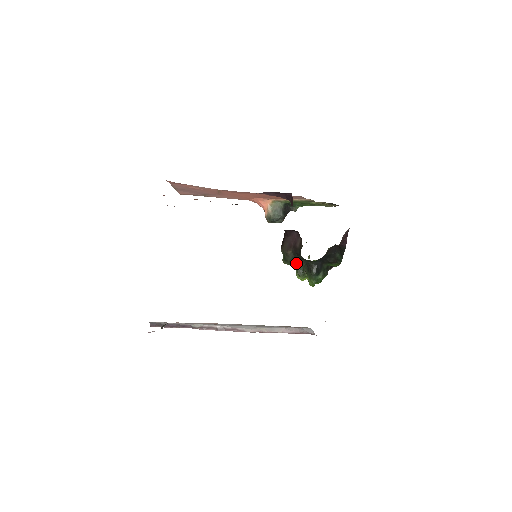
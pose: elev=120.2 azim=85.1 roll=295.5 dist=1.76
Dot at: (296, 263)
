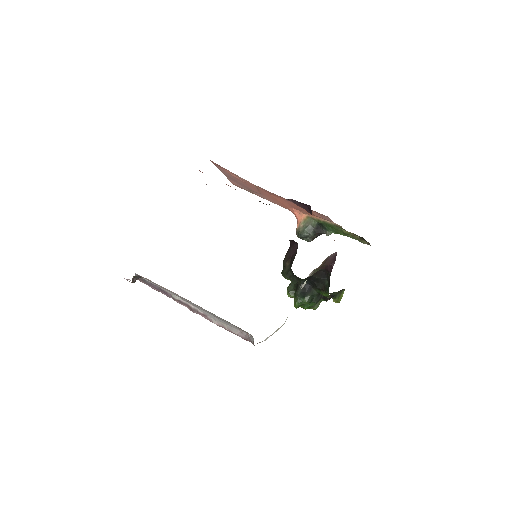
Dot at: (290, 278)
